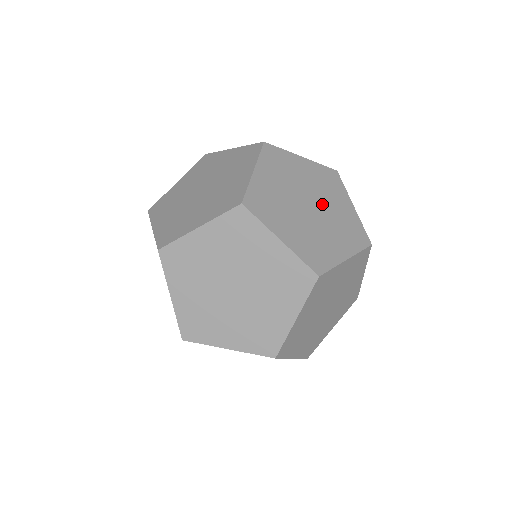
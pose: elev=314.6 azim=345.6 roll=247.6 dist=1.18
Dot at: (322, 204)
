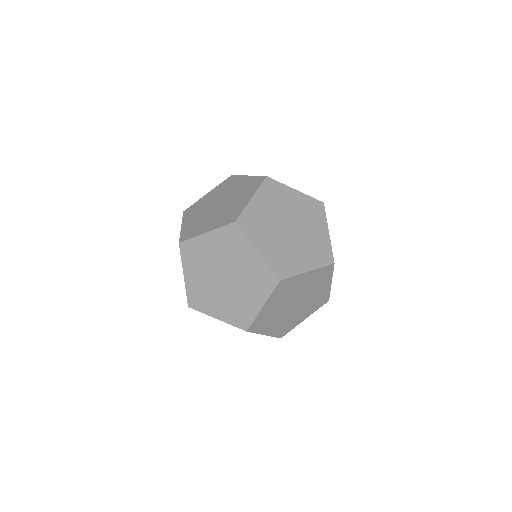
Dot at: occluded
